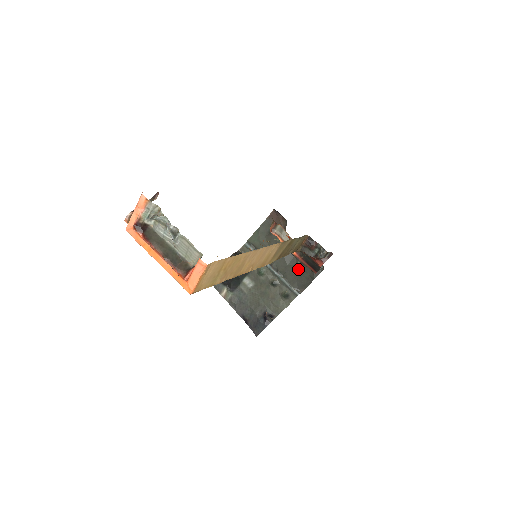
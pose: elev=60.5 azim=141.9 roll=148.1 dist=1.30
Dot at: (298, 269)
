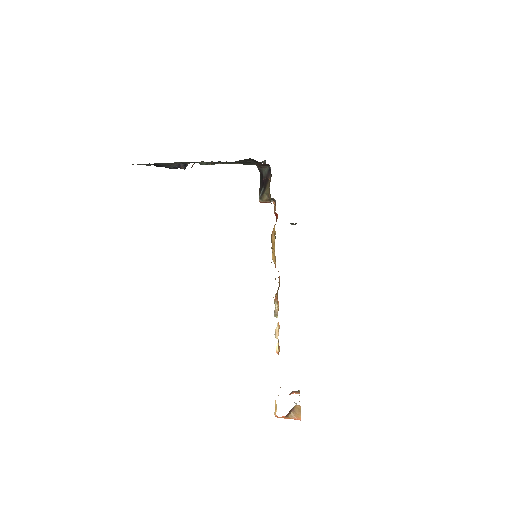
Dot at: (242, 162)
